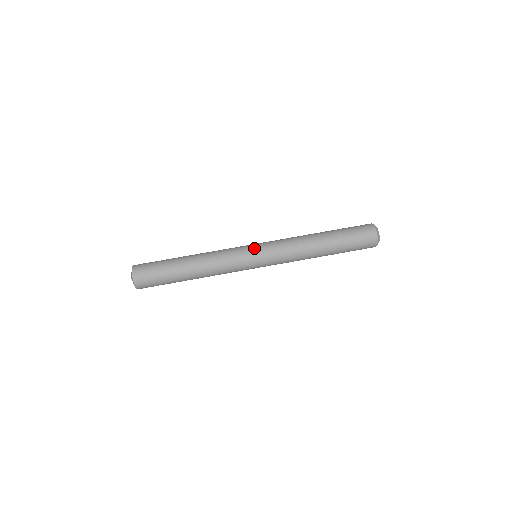
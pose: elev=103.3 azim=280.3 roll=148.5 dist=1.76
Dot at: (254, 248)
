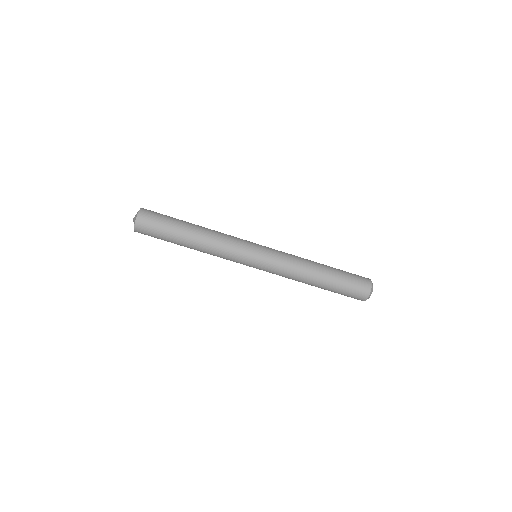
Dot at: (256, 258)
